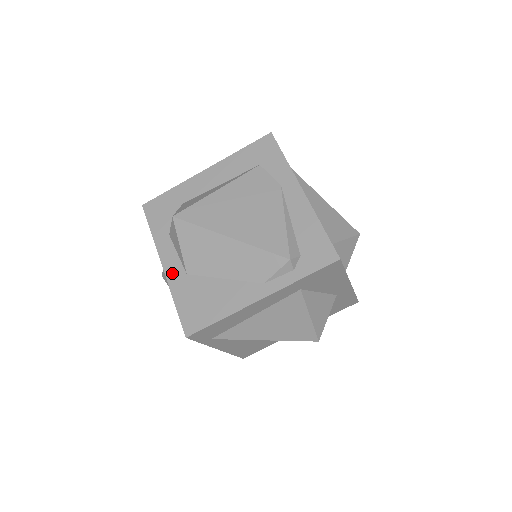
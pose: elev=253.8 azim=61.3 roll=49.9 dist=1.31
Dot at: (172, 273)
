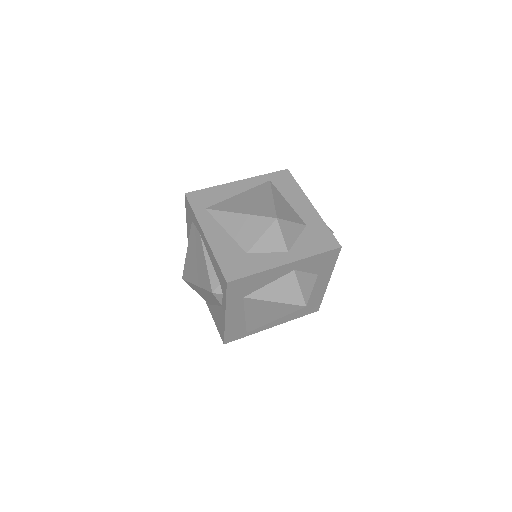
Dot at: (208, 305)
